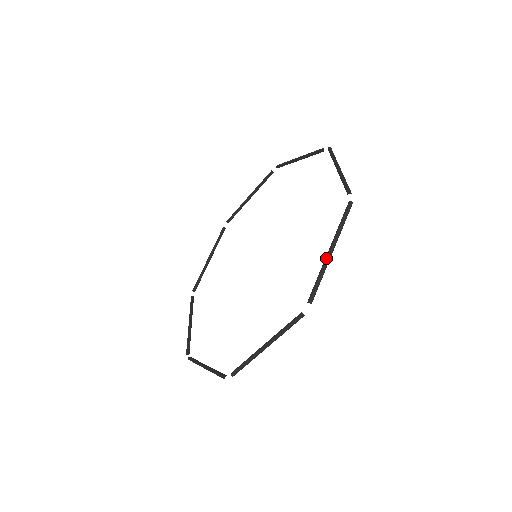
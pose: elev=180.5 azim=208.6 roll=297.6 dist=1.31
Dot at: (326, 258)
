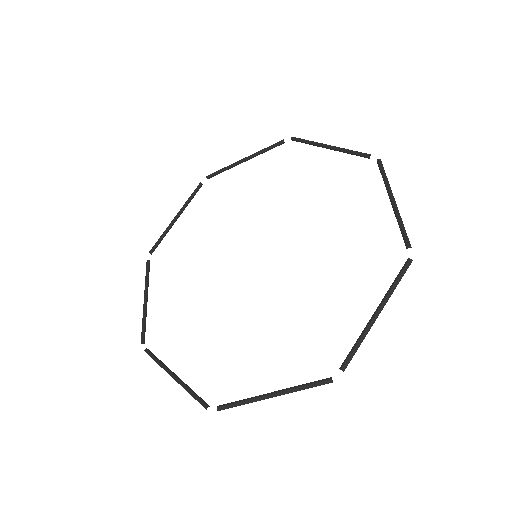
Dot at: (395, 207)
